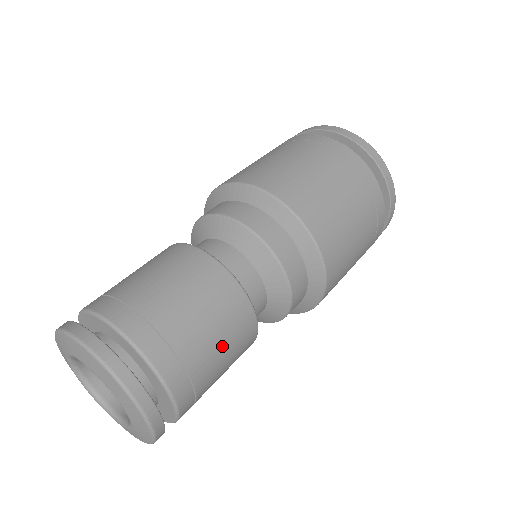
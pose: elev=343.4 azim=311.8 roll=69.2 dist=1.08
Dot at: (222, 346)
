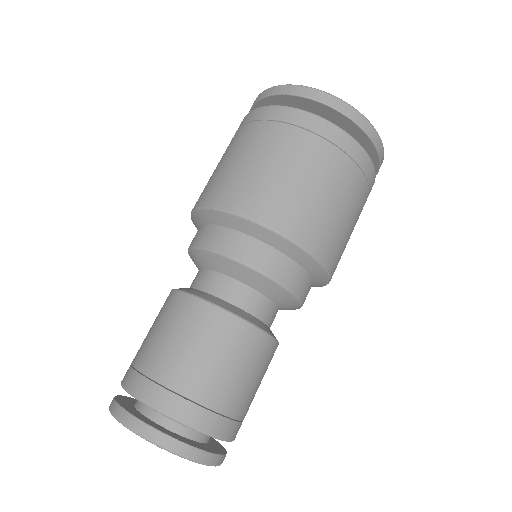
Dot at: (259, 384)
